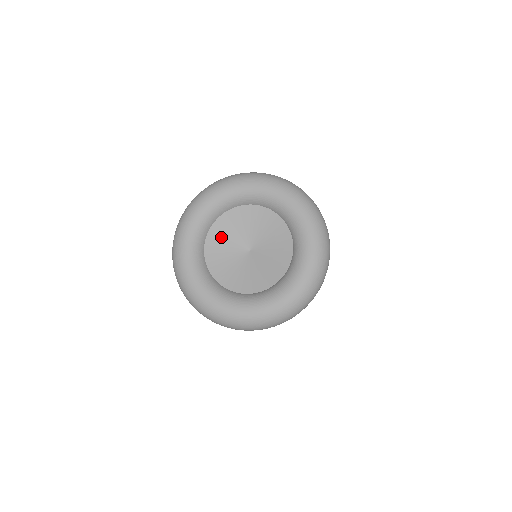
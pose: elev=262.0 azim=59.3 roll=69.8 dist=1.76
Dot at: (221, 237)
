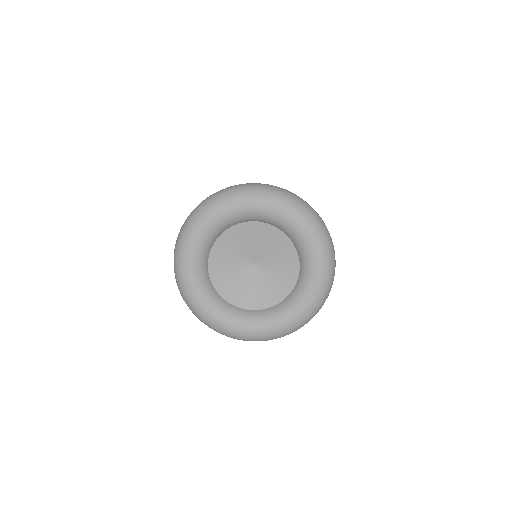
Dot at: (237, 239)
